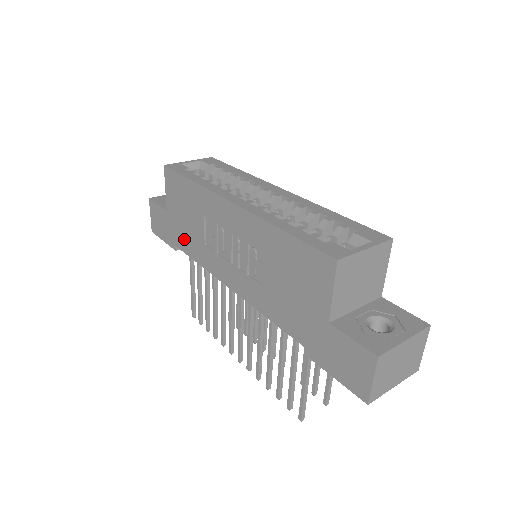
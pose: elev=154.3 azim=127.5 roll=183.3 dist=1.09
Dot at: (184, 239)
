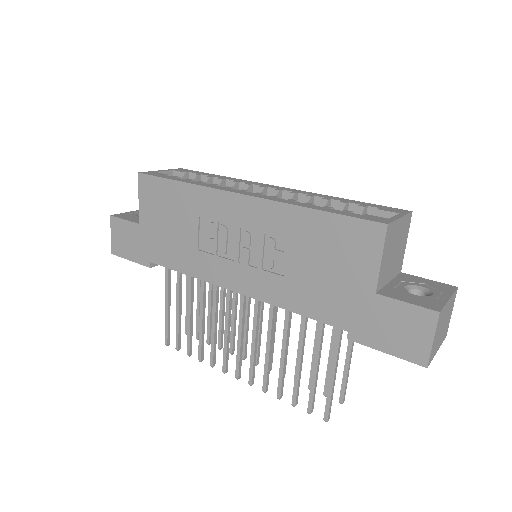
Dot at: (165, 251)
